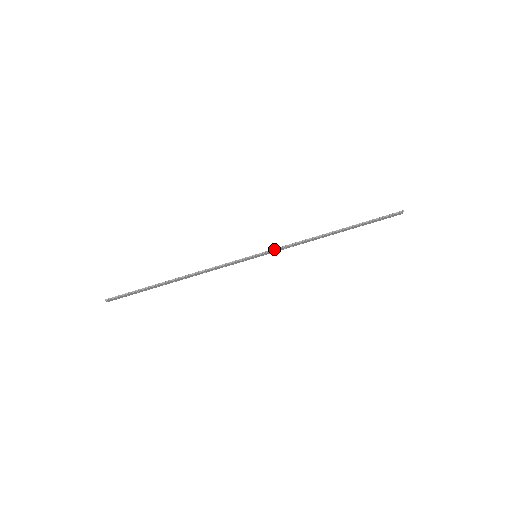
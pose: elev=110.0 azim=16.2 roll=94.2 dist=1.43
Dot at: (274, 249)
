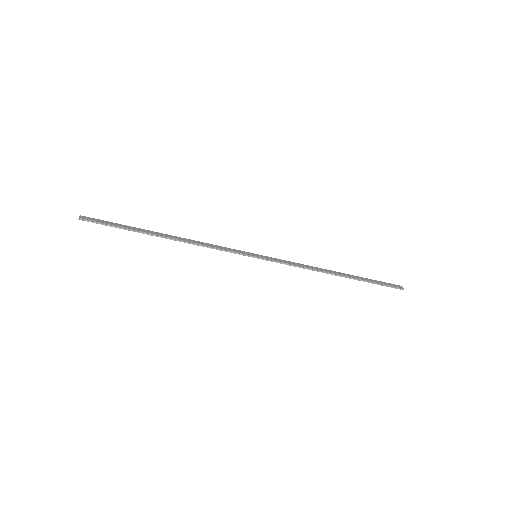
Dot at: (276, 261)
